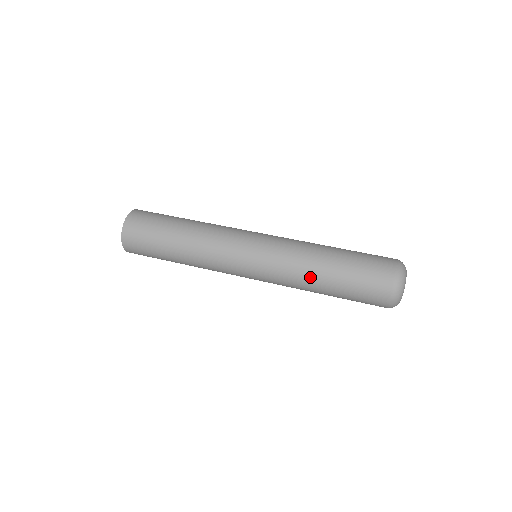
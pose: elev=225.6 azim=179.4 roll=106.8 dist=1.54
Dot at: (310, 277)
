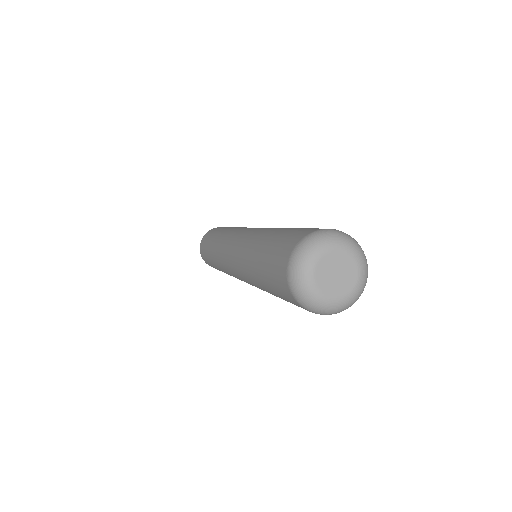
Dot at: (257, 239)
